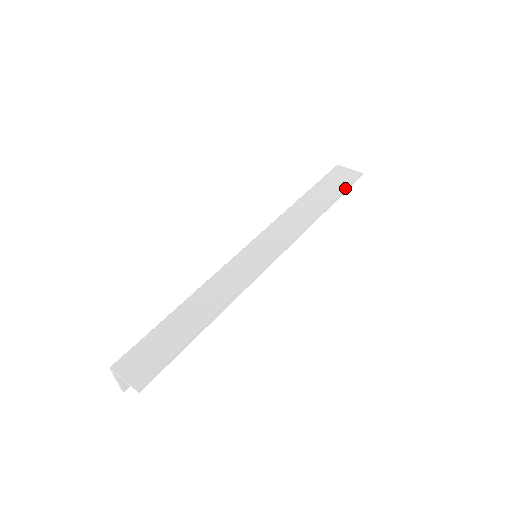
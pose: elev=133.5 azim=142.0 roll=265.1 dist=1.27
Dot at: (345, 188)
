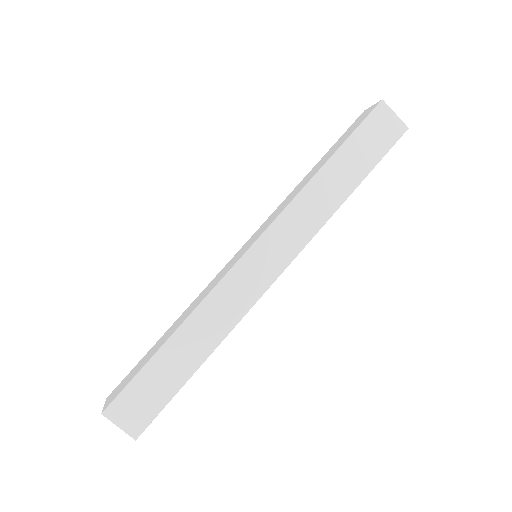
Dot at: (381, 158)
